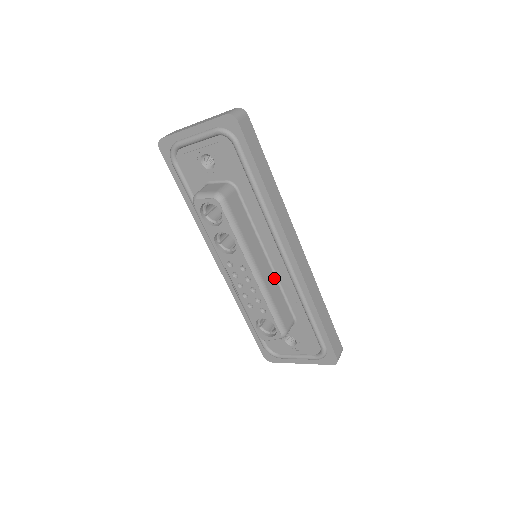
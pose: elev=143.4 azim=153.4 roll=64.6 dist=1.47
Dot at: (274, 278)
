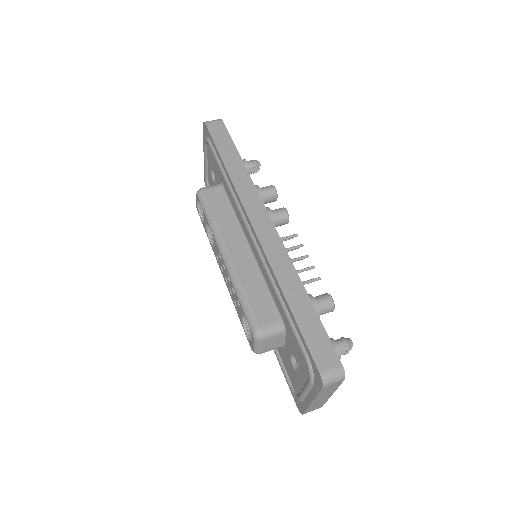
Dot at: (255, 268)
